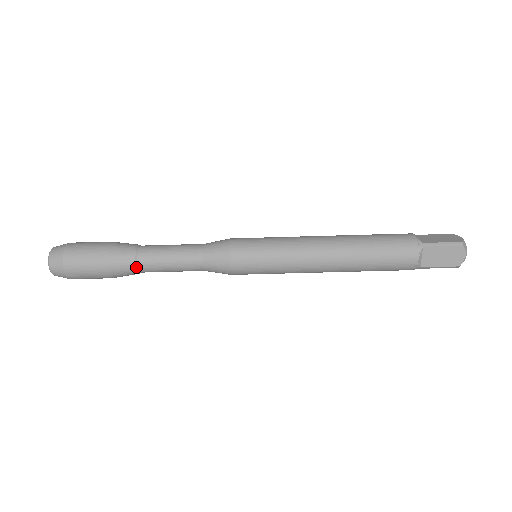
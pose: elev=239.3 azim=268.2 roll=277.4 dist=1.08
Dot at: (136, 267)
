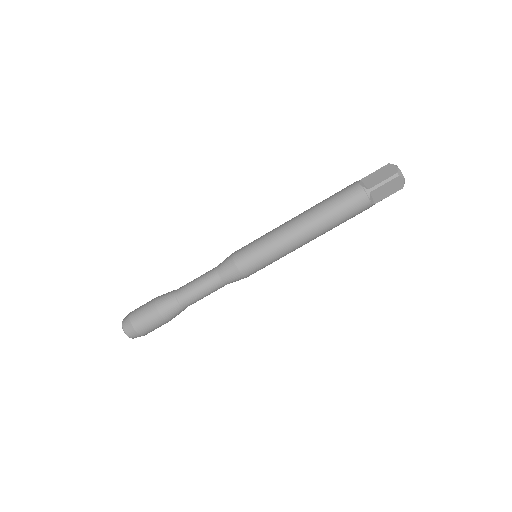
Dot at: (183, 308)
